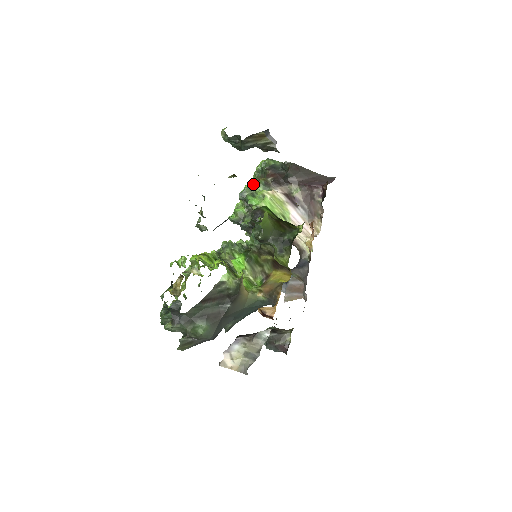
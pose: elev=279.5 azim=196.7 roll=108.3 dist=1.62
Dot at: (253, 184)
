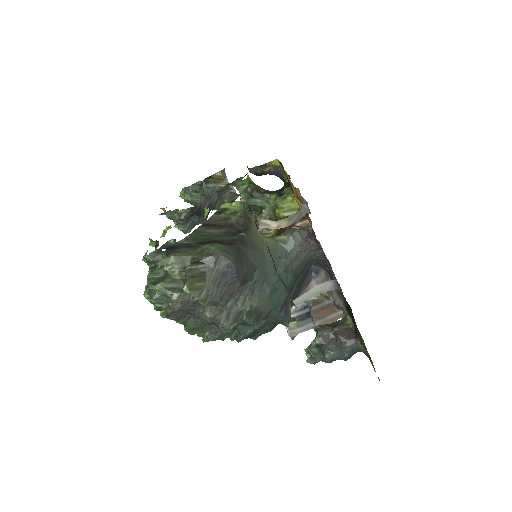
Dot at: occluded
